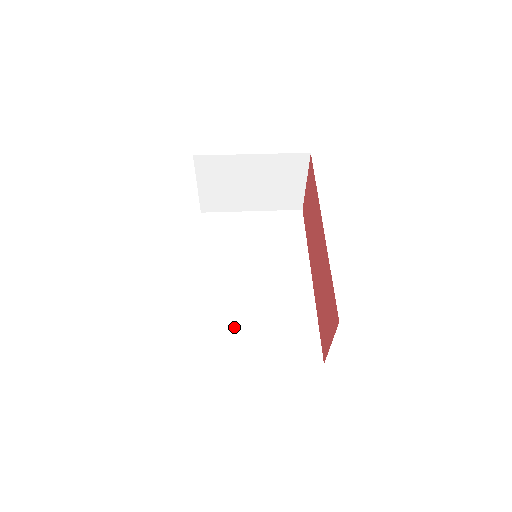
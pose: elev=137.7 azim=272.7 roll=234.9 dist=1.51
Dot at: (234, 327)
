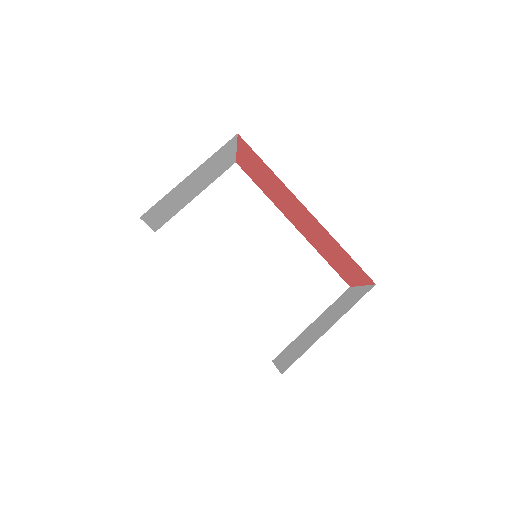
Dot at: (270, 310)
